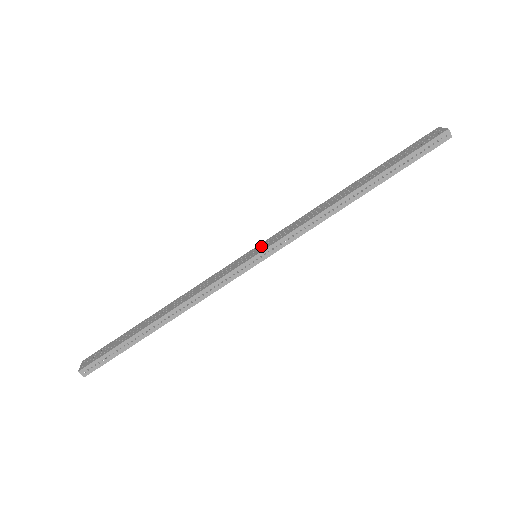
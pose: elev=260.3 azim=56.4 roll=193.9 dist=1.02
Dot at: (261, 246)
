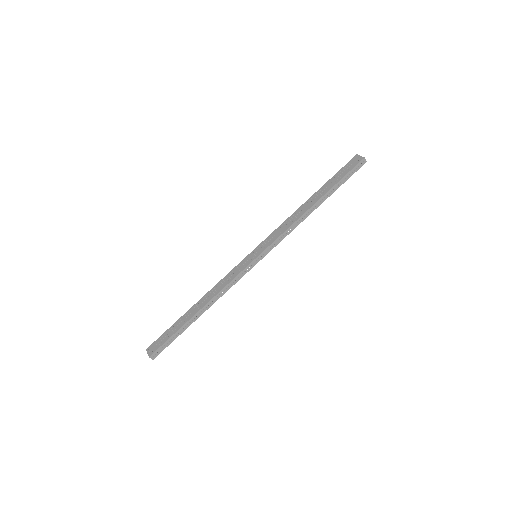
Dot at: (258, 249)
